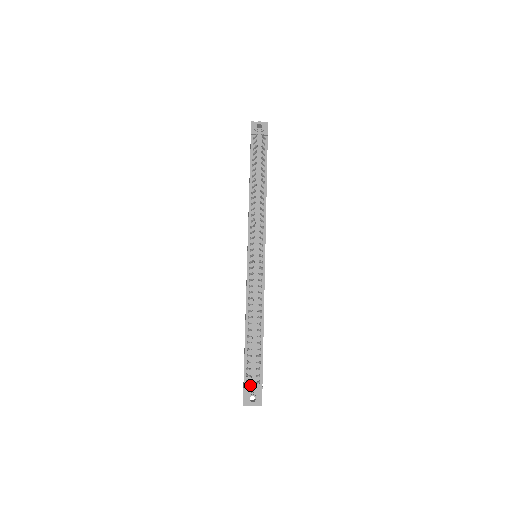
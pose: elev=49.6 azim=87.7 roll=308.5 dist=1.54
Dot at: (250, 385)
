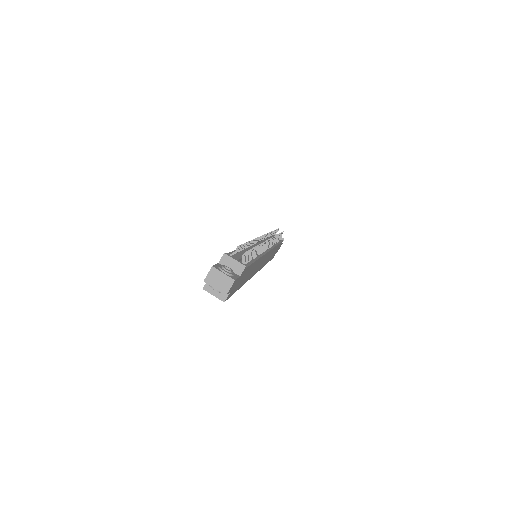
Dot at: (231, 260)
